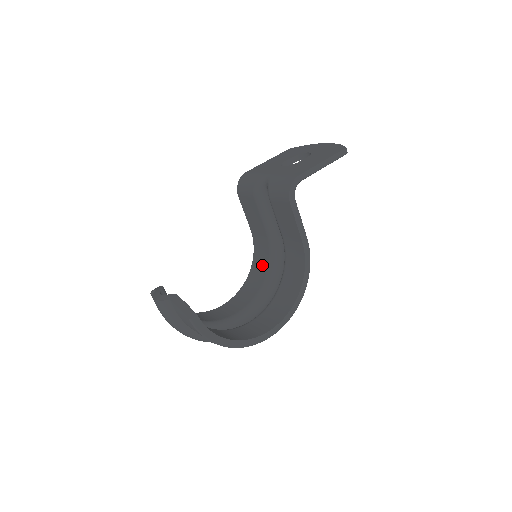
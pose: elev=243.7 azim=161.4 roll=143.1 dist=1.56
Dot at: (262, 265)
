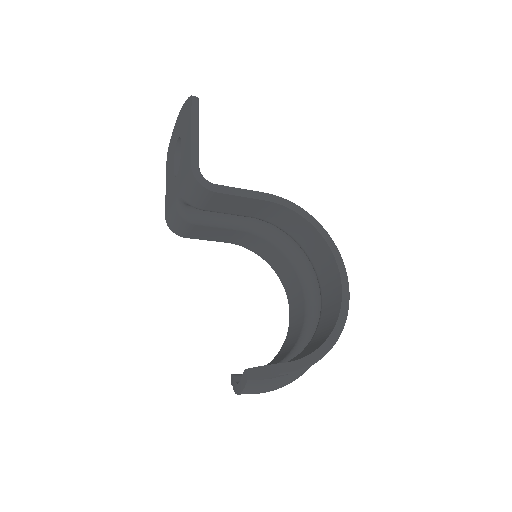
Dot at: (271, 252)
